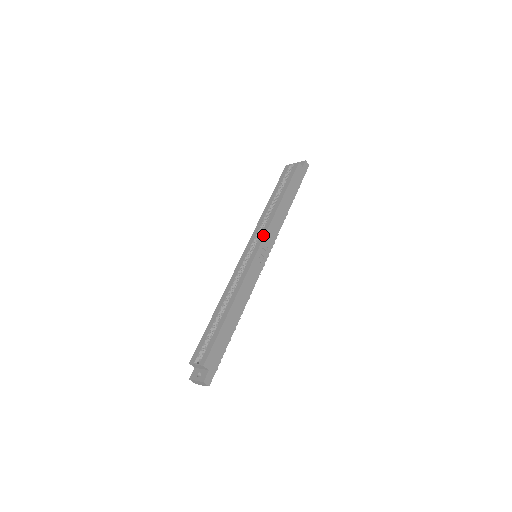
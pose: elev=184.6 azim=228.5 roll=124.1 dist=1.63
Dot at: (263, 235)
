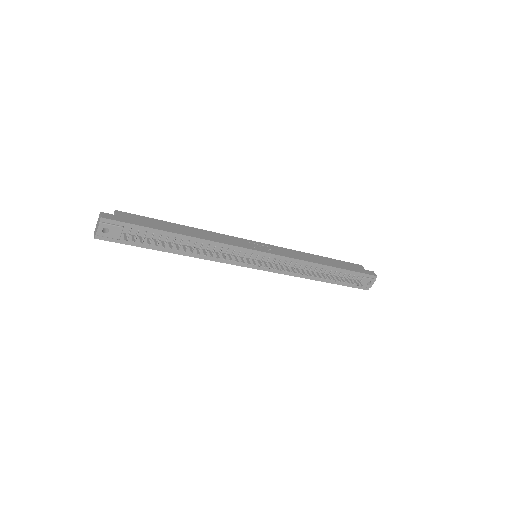
Dot at: occluded
